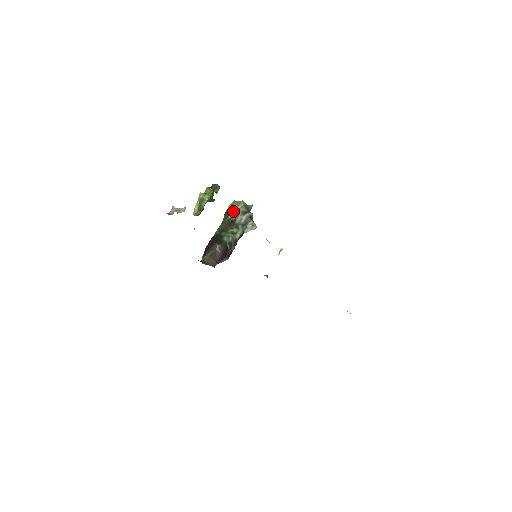
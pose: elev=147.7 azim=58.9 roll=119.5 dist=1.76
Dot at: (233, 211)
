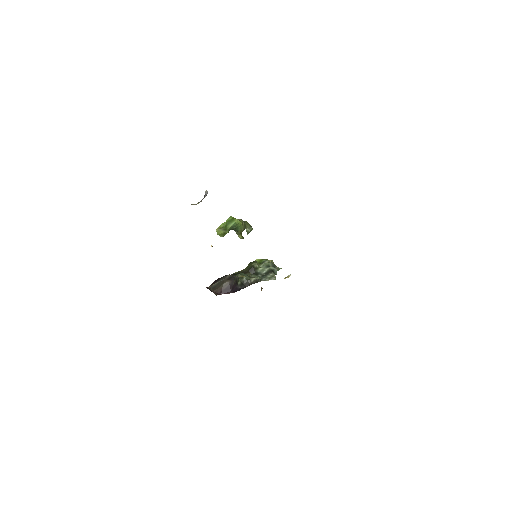
Dot at: (259, 264)
